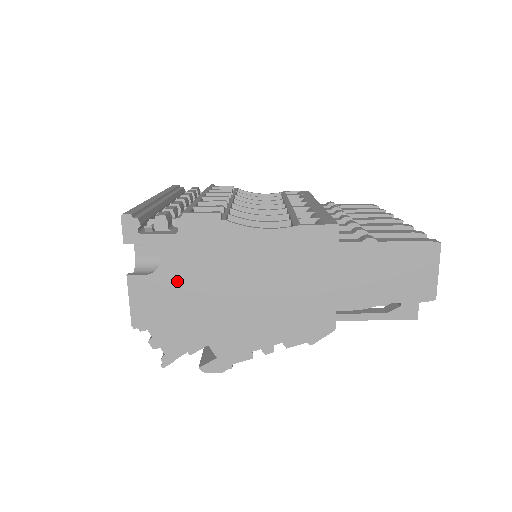
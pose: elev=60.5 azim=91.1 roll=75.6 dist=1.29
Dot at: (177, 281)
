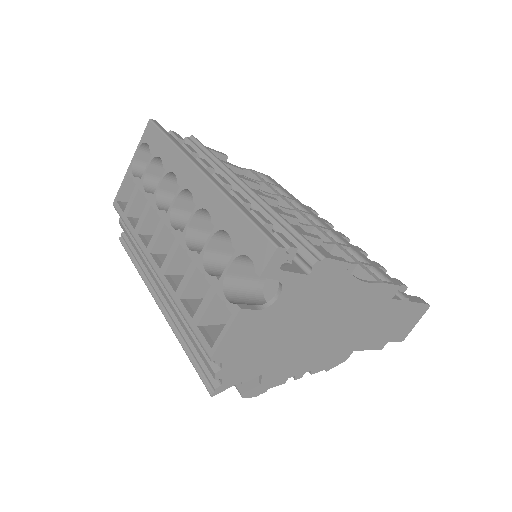
Dot at: (278, 318)
